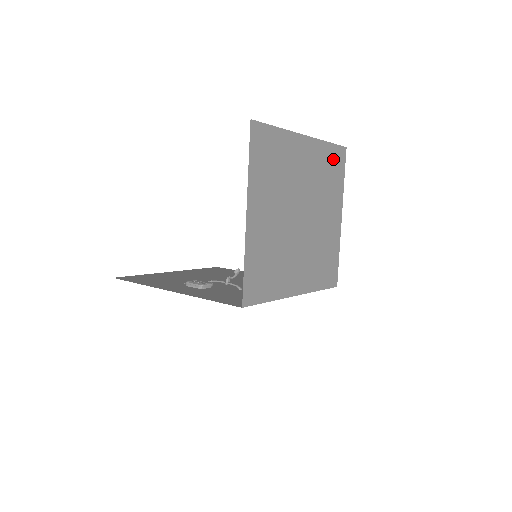
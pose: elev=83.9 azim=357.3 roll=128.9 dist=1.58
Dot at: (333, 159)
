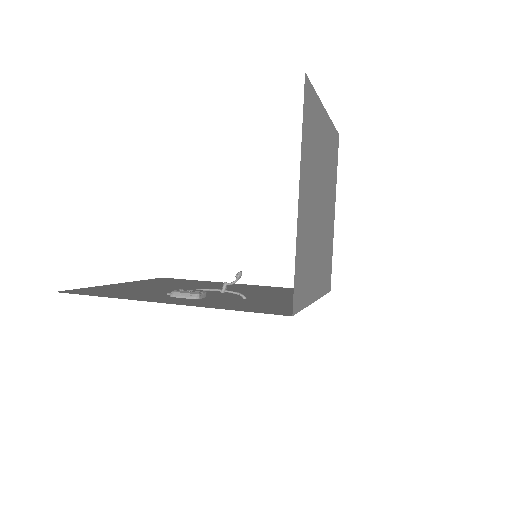
Dot at: (334, 145)
